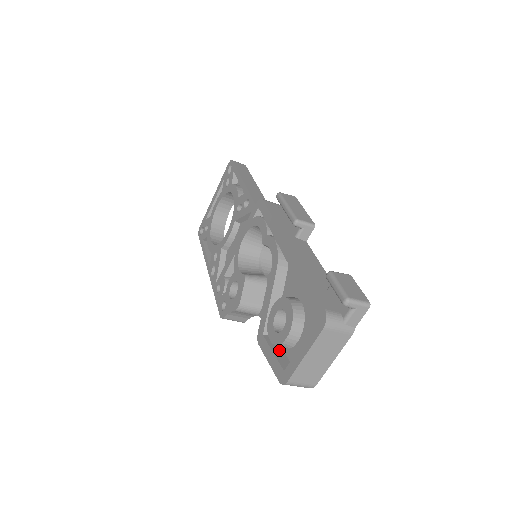
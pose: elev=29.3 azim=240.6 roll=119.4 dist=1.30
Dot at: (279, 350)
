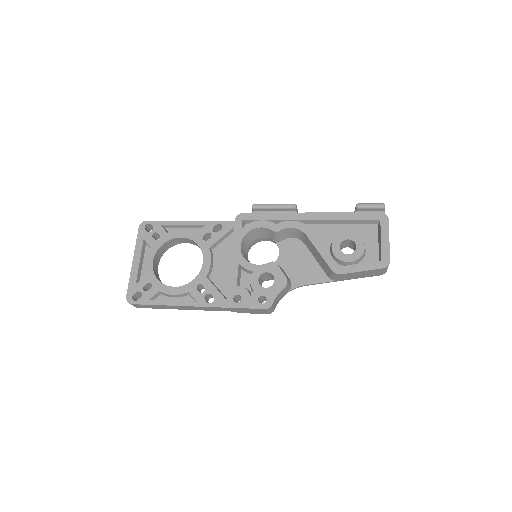
Dot at: (358, 264)
